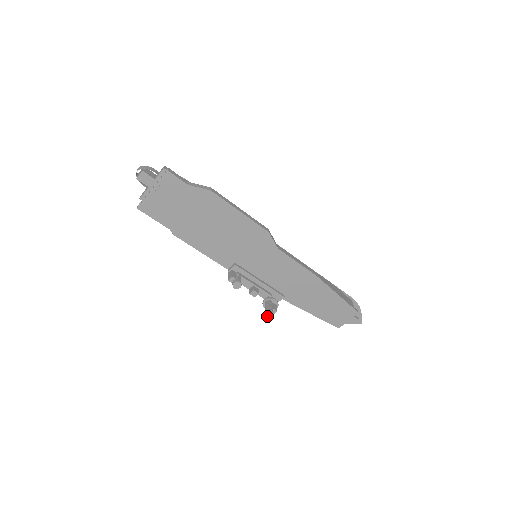
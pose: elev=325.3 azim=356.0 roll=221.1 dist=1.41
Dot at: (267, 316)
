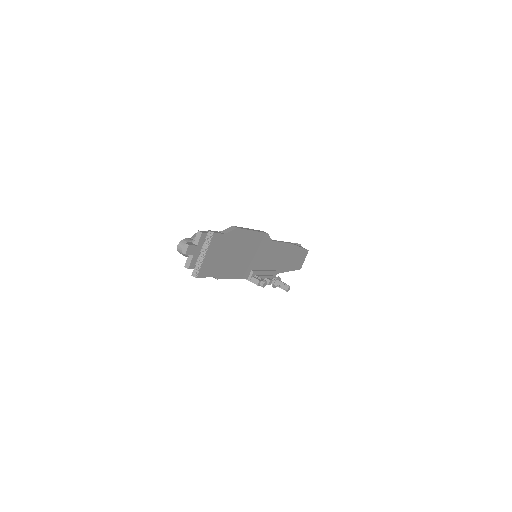
Dot at: (287, 291)
